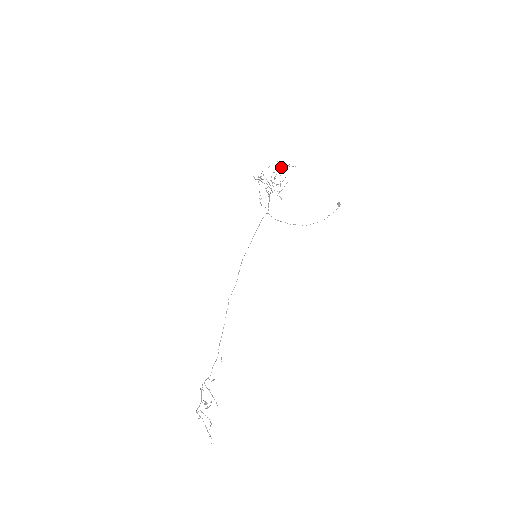
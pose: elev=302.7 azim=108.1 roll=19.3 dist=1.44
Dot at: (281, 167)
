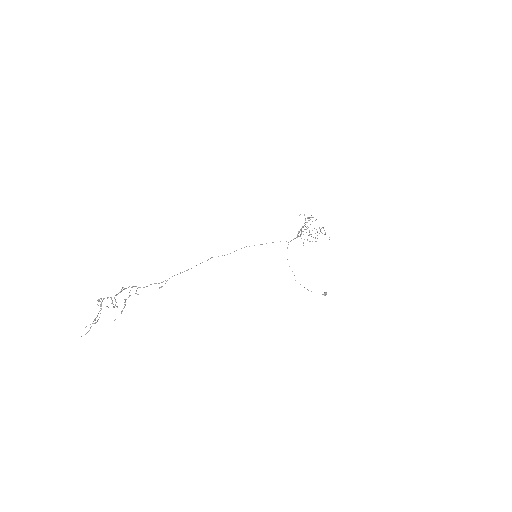
Dot at: occluded
